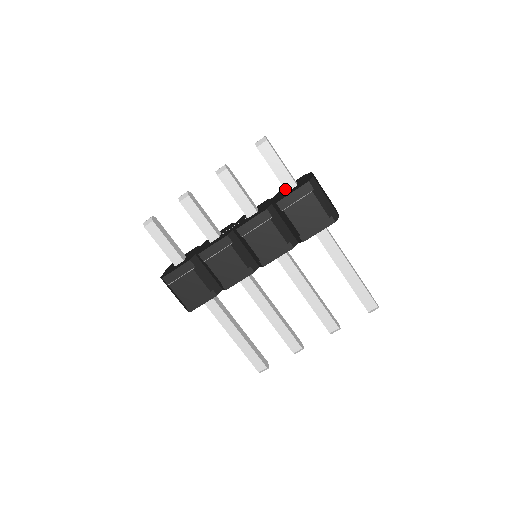
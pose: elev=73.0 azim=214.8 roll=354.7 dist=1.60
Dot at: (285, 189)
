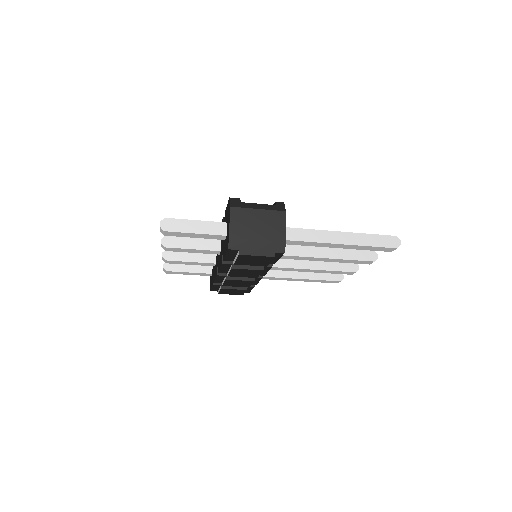
Dot at: occluded
